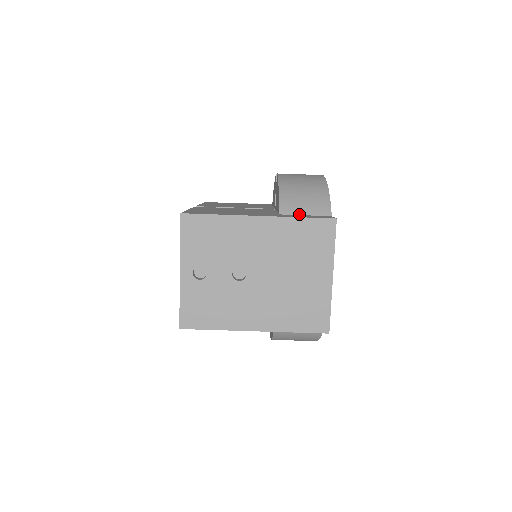
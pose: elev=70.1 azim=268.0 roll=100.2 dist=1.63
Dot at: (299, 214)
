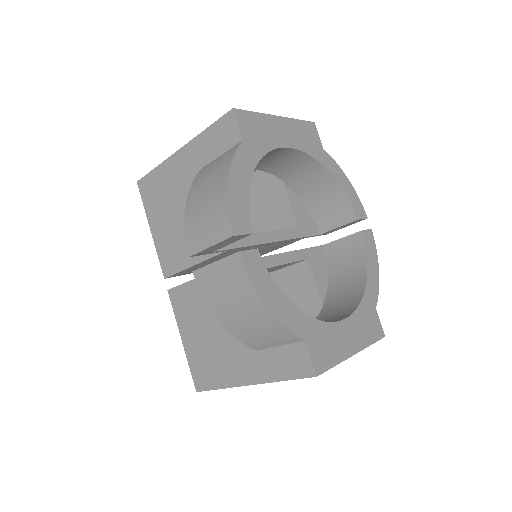
Dot at: (273, 347)
